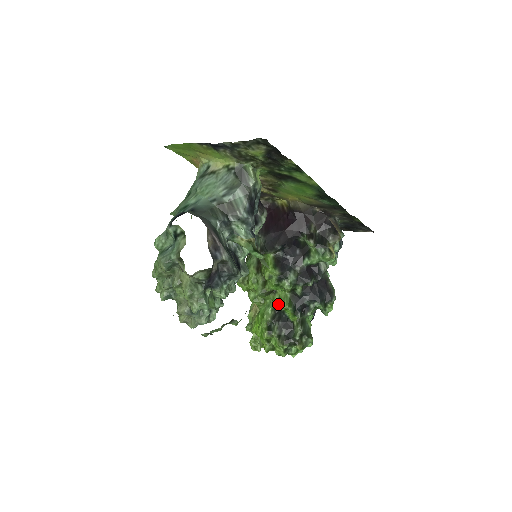
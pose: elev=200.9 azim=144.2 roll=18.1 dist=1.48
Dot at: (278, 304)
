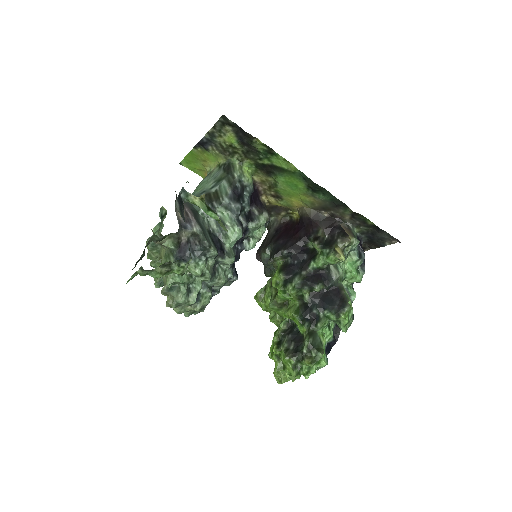
Dot at: (285, 312)
